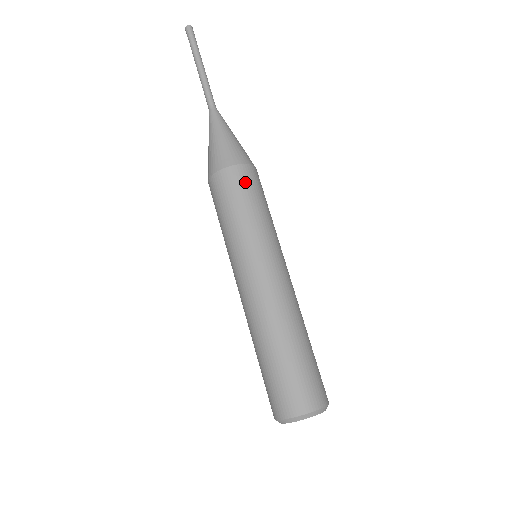
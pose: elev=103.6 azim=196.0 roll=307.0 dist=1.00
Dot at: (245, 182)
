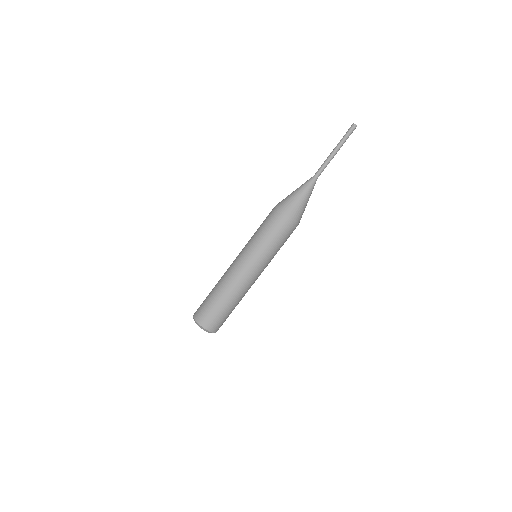
Dot at: (289, 232)
